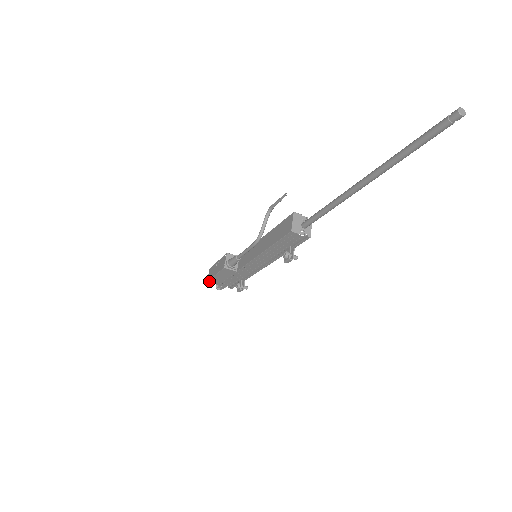
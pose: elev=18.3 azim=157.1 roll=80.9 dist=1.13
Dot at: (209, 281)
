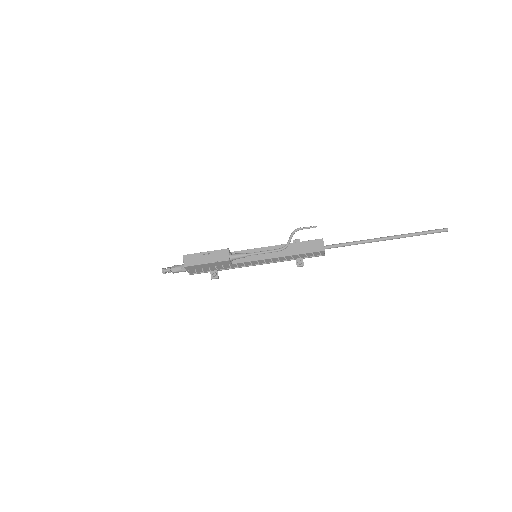
Dot at: (187, 267)
